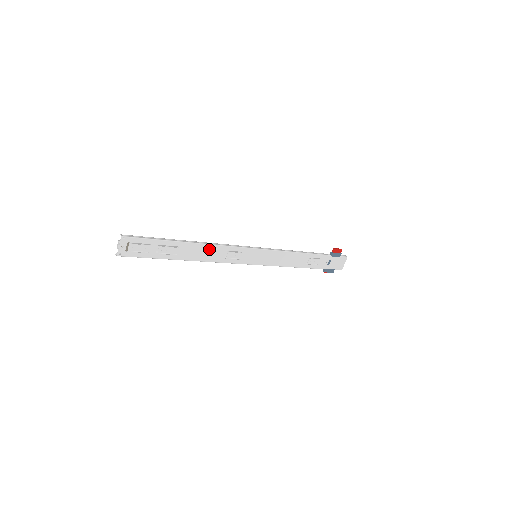
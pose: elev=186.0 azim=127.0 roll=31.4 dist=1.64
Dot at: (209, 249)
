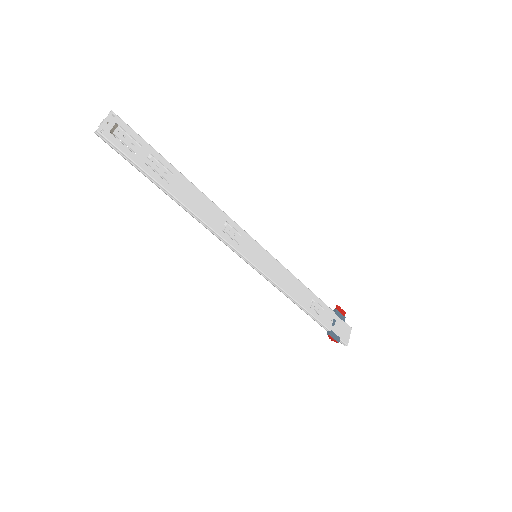
Dot at: (207, 204)
